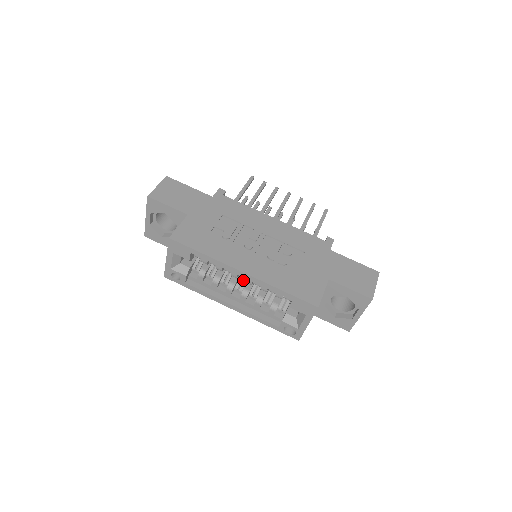
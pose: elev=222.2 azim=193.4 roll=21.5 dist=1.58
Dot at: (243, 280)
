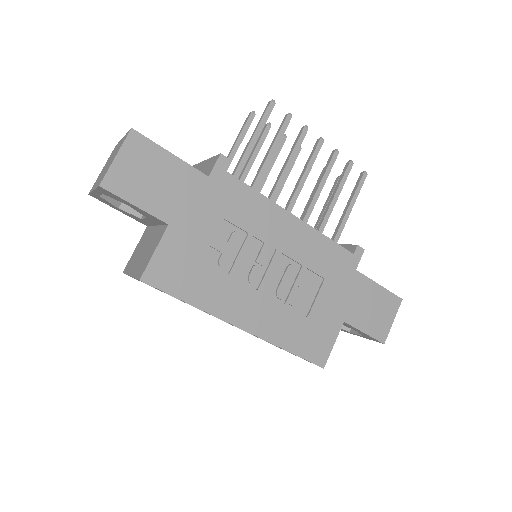
Dot at: occluded
